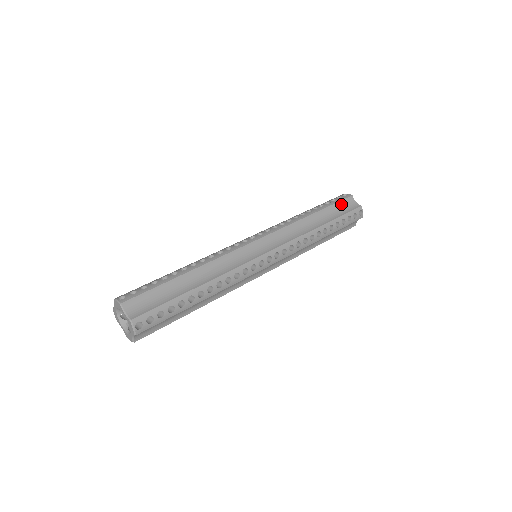
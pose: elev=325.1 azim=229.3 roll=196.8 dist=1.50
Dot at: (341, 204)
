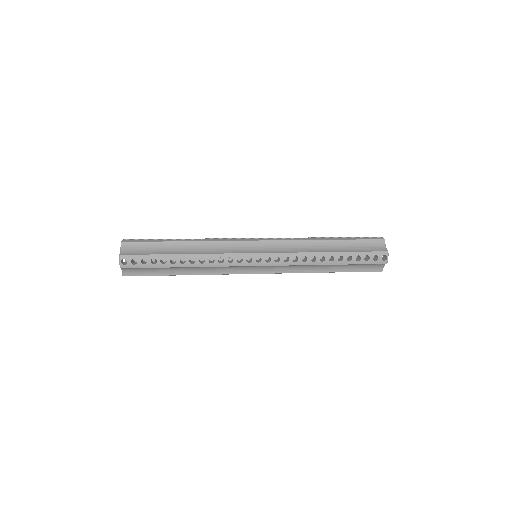
Dot at: (366, 243)
